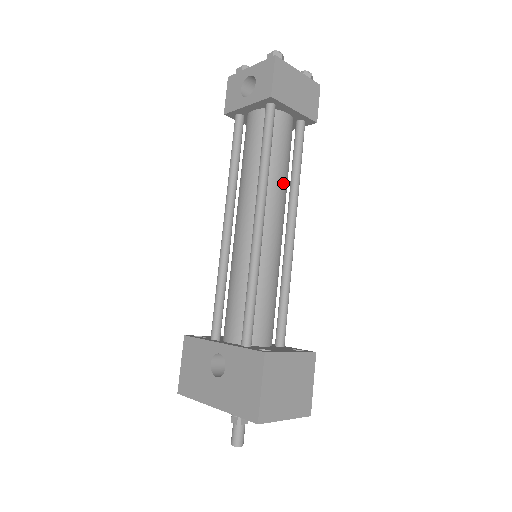
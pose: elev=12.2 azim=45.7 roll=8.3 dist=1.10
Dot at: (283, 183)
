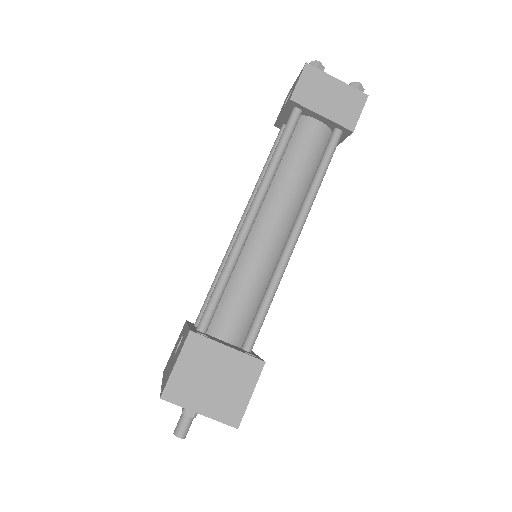
Dot at: (295, 186)
